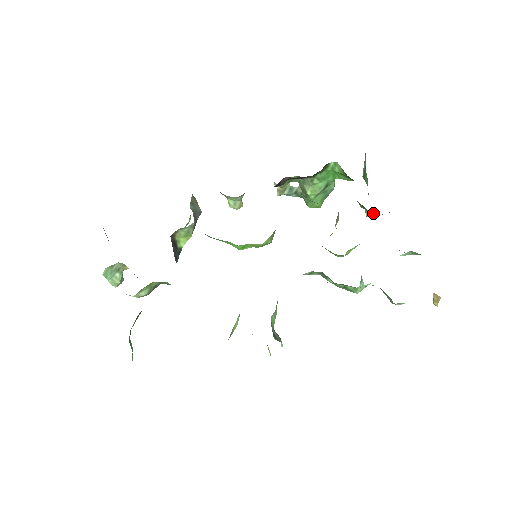
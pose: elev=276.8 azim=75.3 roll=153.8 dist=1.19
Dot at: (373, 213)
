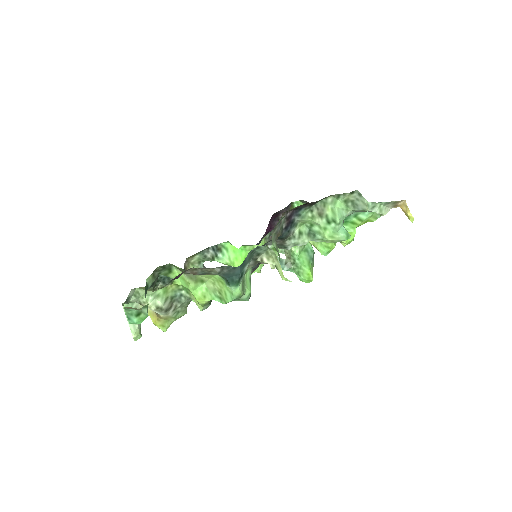
Dot at: occluded
